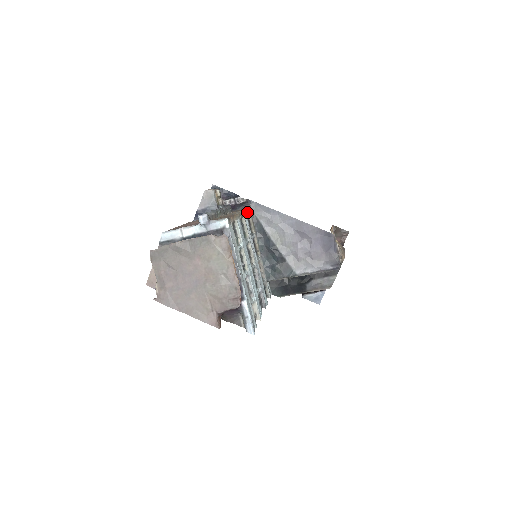
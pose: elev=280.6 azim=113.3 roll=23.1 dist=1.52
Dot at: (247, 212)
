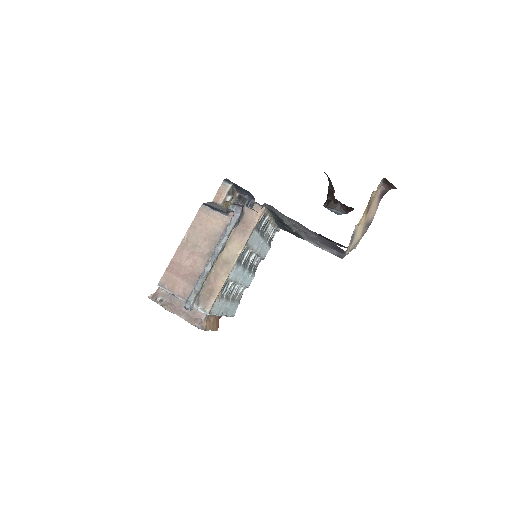
Dot at: occluded
